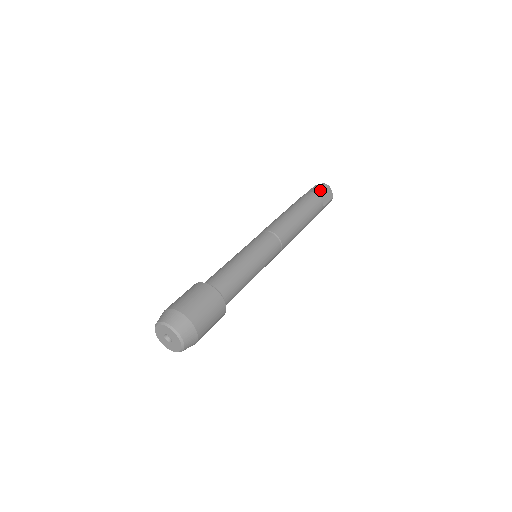
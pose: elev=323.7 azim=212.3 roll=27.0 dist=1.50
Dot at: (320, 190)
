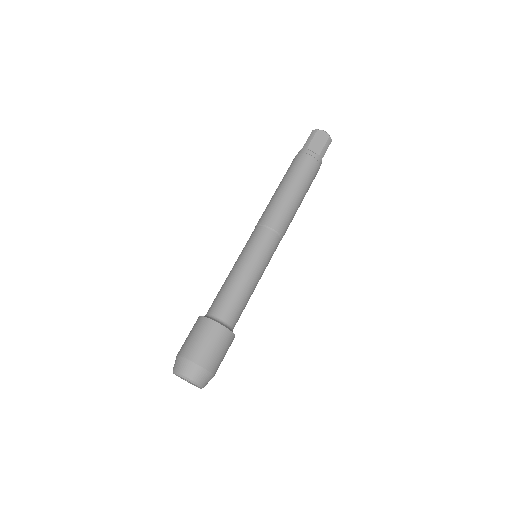
Dot at: (324, 150)
